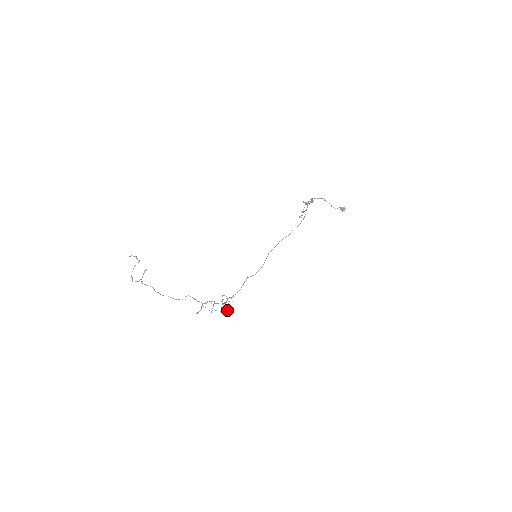
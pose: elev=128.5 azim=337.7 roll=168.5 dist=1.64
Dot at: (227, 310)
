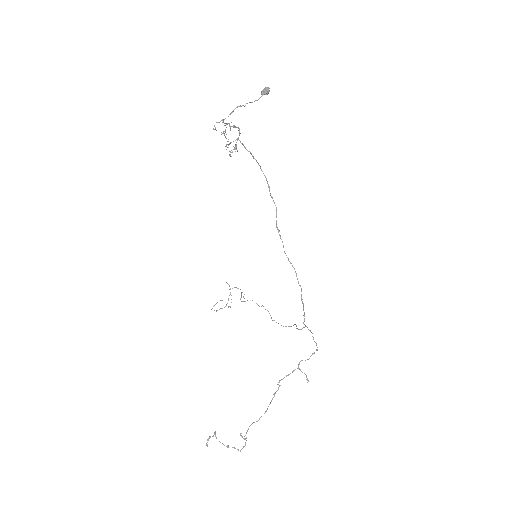
Dot at: occluded
